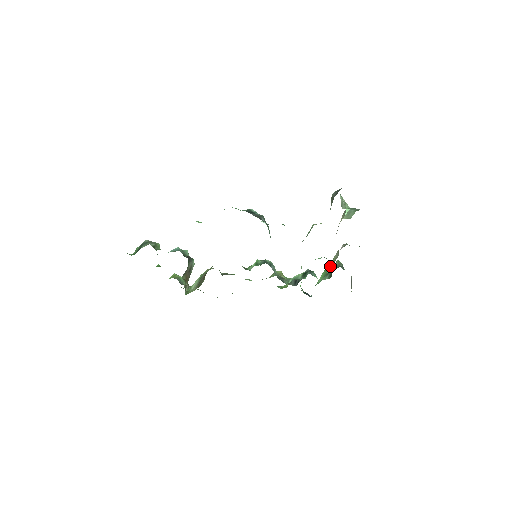
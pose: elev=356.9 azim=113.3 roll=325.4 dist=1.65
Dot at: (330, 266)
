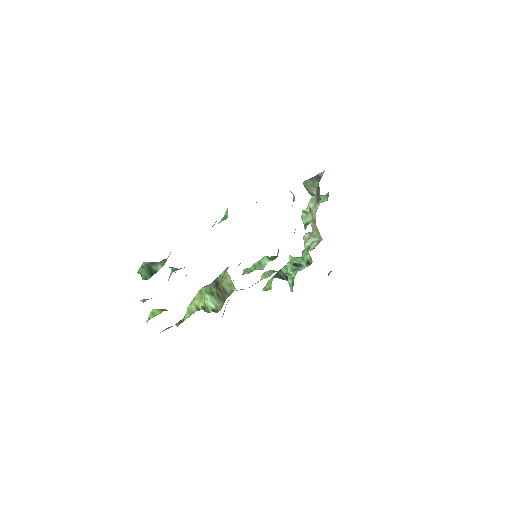
Dot at: (292, 260)
